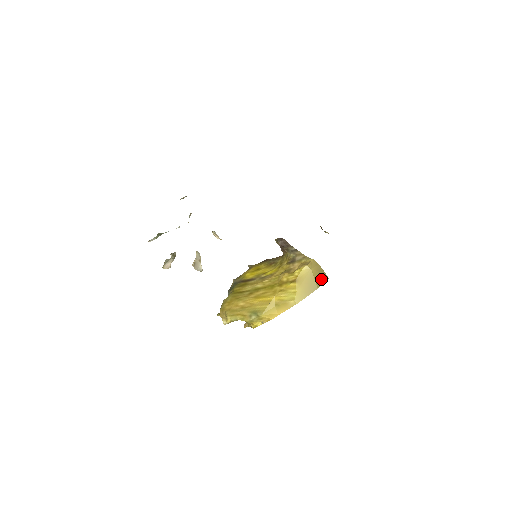
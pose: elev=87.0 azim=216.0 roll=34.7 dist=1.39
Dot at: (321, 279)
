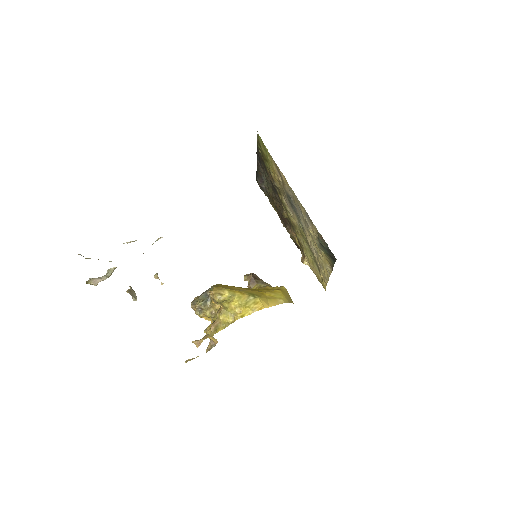
Dot at: occluded
